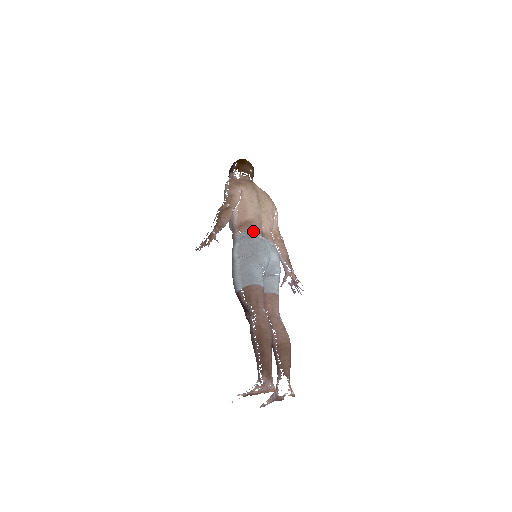
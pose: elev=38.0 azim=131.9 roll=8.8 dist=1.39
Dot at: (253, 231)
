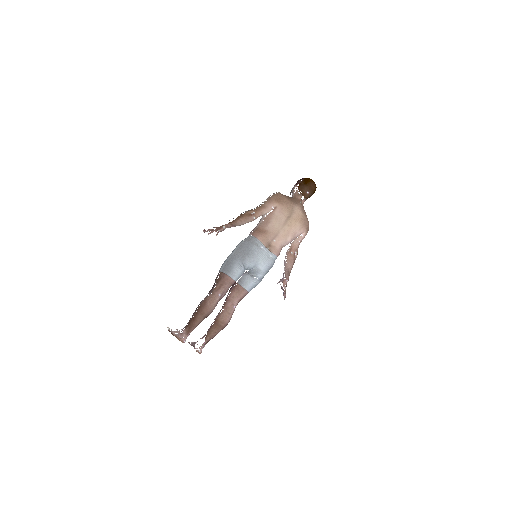
Dot at: (260, 240)
